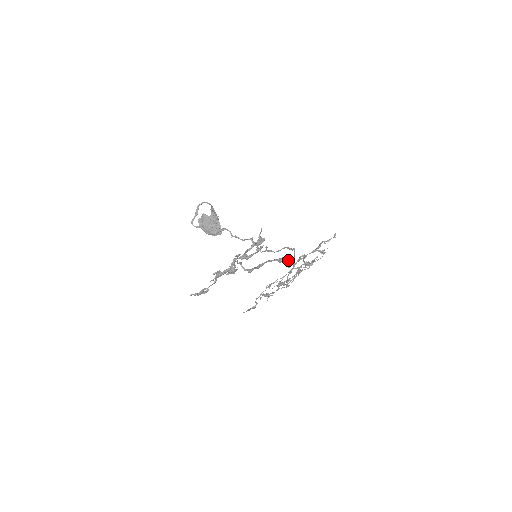
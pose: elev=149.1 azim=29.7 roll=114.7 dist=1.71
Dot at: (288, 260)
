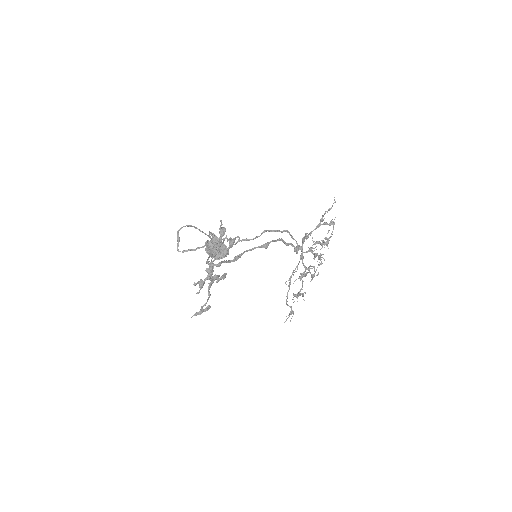
Dot at: occluded
